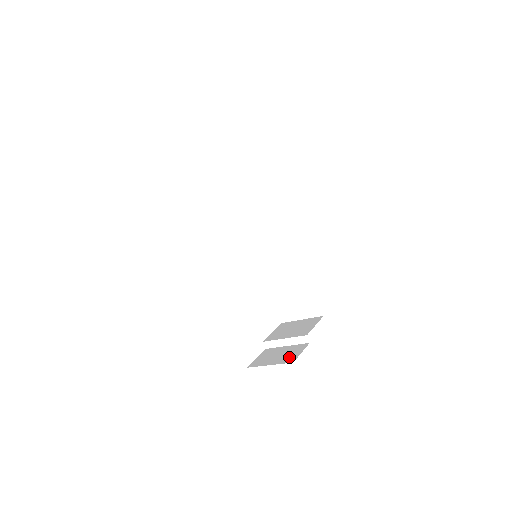
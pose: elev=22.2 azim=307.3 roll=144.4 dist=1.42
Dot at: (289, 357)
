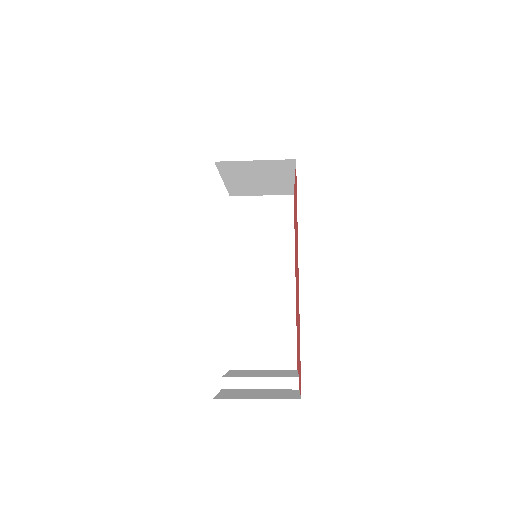
Dot at: (284, 395)
